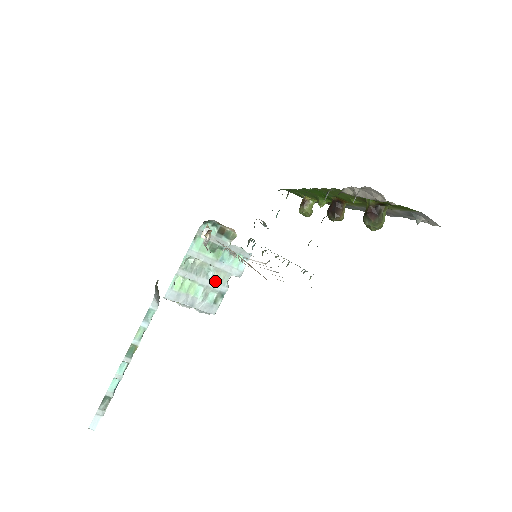
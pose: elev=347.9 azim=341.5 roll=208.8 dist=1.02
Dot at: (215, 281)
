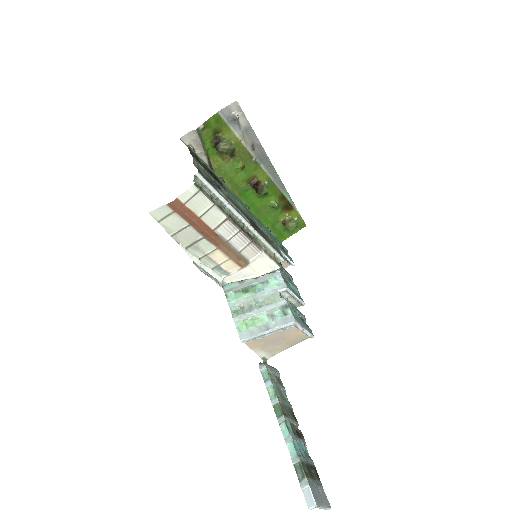
Dot at: (270, 304)
